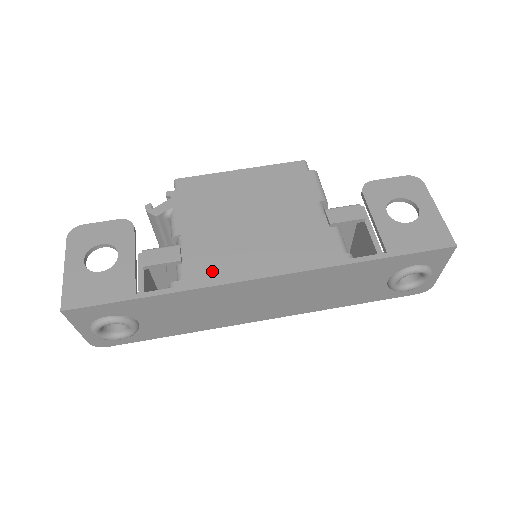
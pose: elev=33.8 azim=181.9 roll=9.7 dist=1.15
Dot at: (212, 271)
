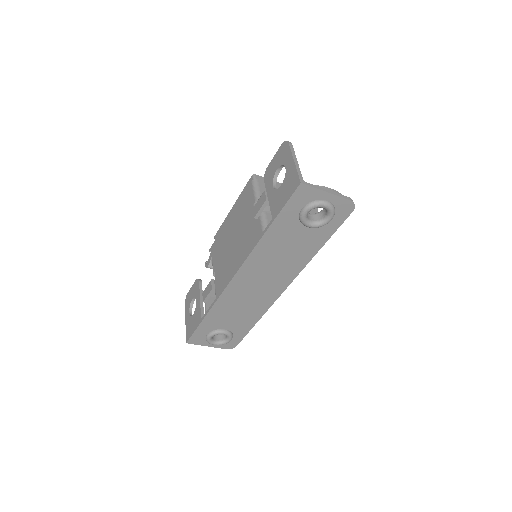
Dot at: (223, 286)
